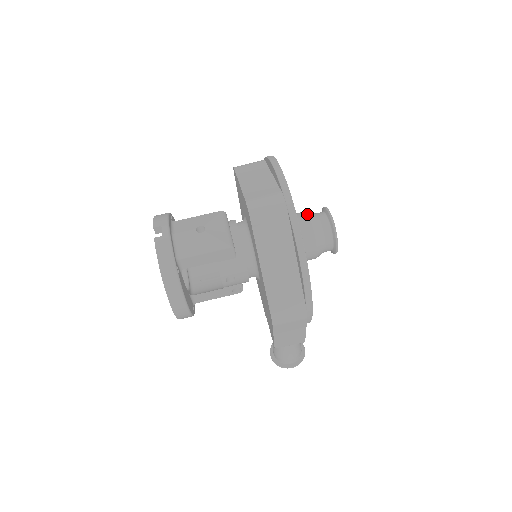
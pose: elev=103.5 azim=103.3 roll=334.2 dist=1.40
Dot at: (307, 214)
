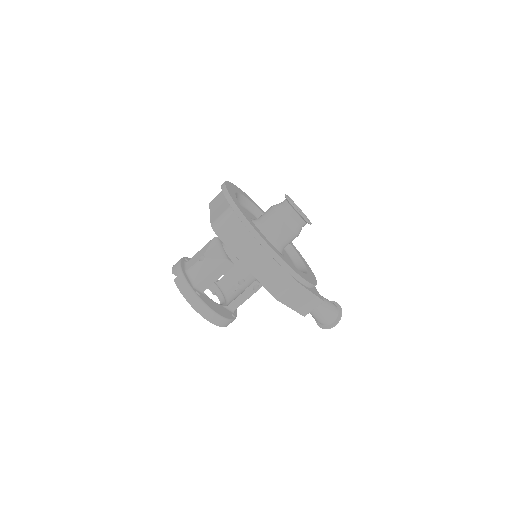
Dot at: (272, 207)
